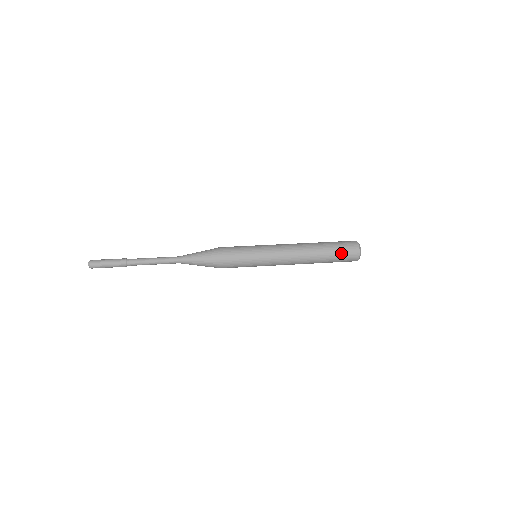
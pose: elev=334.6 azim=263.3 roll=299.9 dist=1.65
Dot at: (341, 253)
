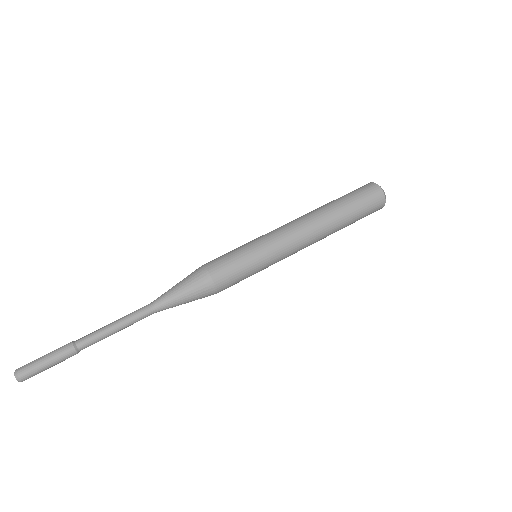
Dot at: (364, 207)
